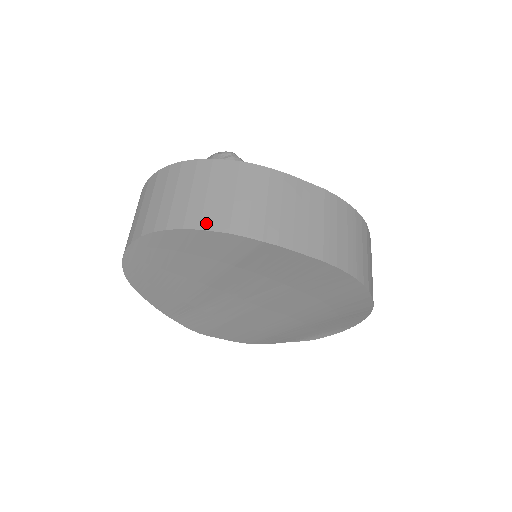
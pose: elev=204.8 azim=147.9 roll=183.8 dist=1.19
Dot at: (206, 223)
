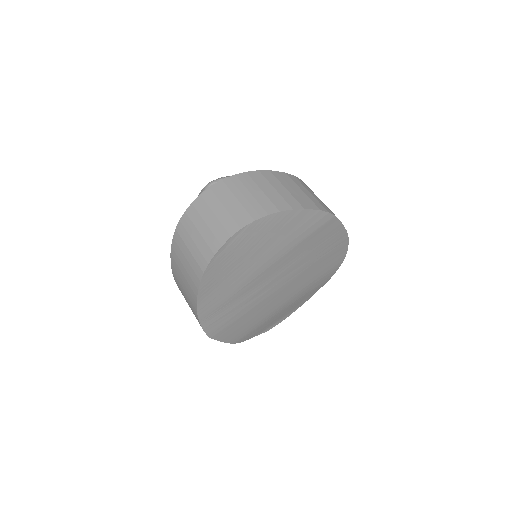
Dot at: (304, 205)
